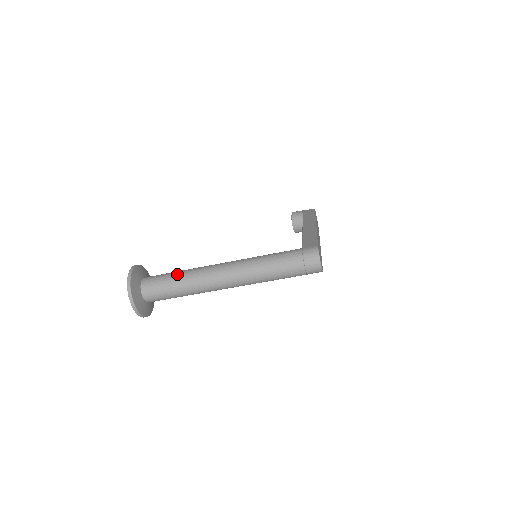
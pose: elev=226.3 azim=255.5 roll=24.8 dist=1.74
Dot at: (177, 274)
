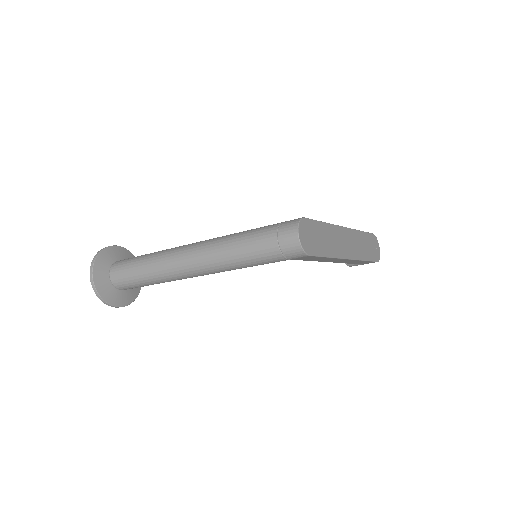
Dot at: occluded
